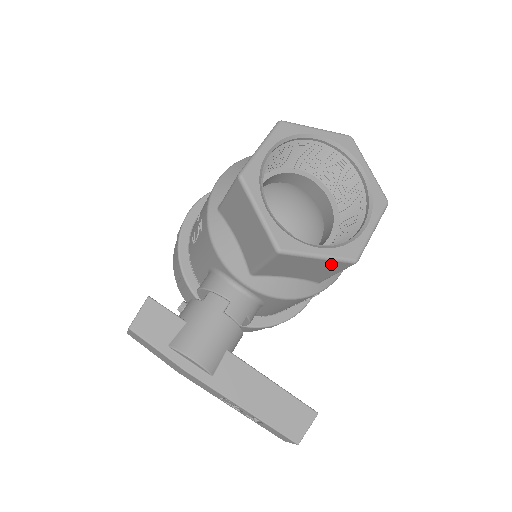
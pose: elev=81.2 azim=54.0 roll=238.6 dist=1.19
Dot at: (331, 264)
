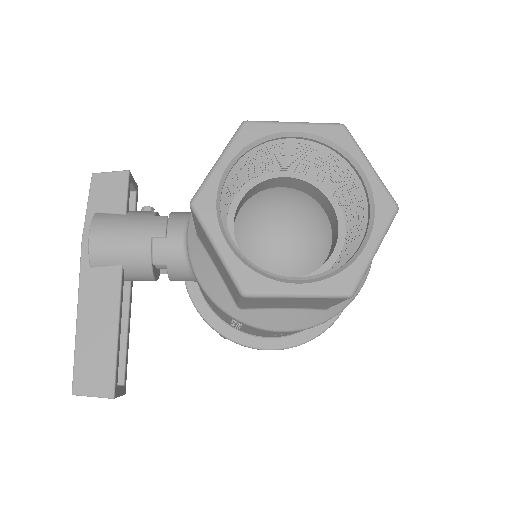
Dot at: (227, 274)
